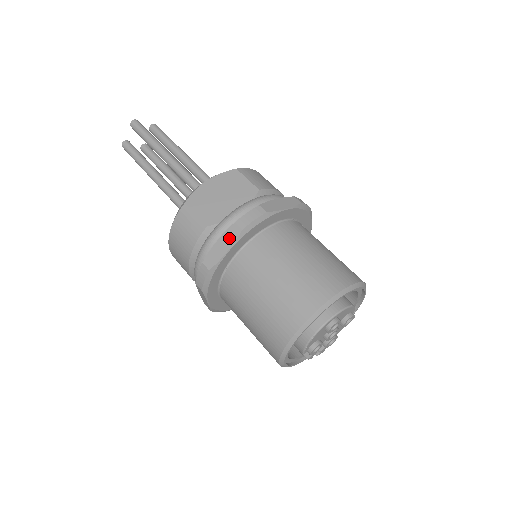
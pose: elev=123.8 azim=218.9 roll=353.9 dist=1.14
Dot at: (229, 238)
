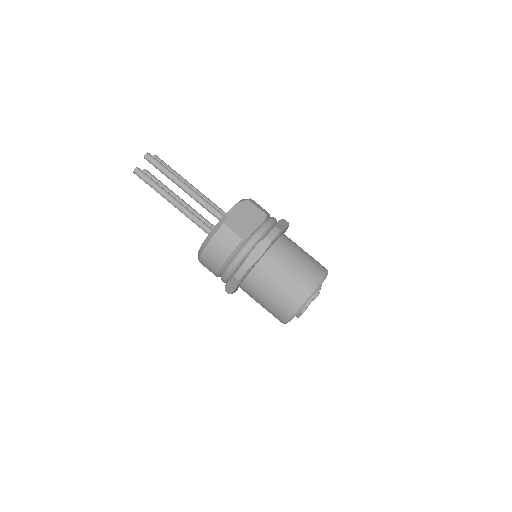
Dot at: (262, 247)
